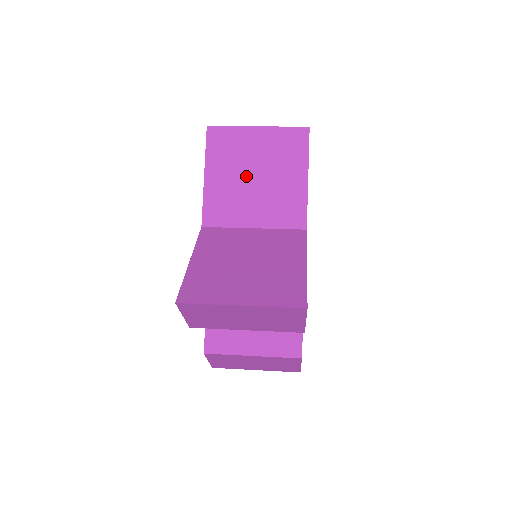
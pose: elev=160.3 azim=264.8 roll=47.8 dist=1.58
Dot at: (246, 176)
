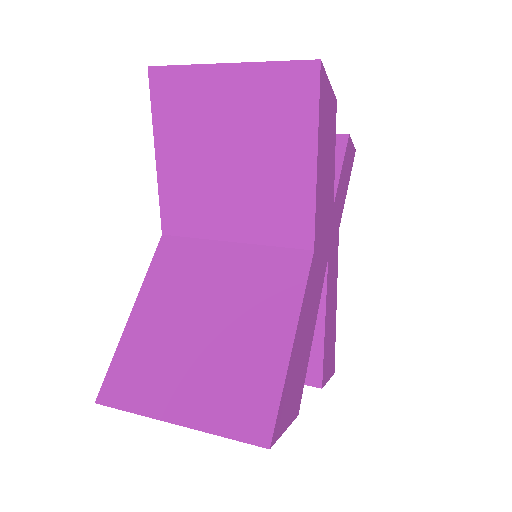
Dot at: (216, 157)
